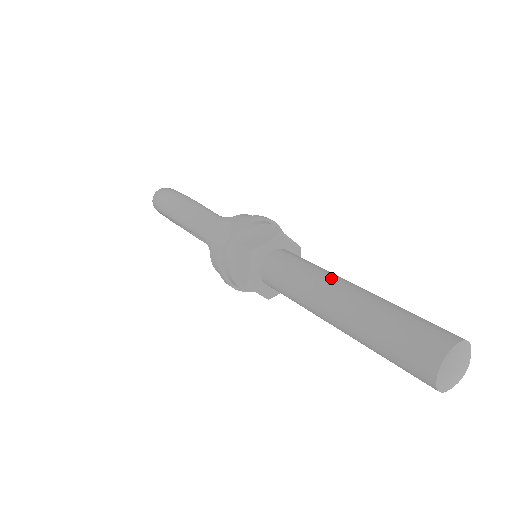
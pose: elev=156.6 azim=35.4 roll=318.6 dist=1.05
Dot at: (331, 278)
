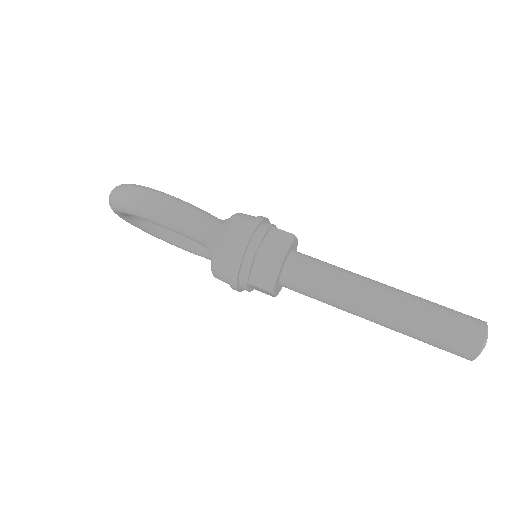
Dot at: (364, 280)
